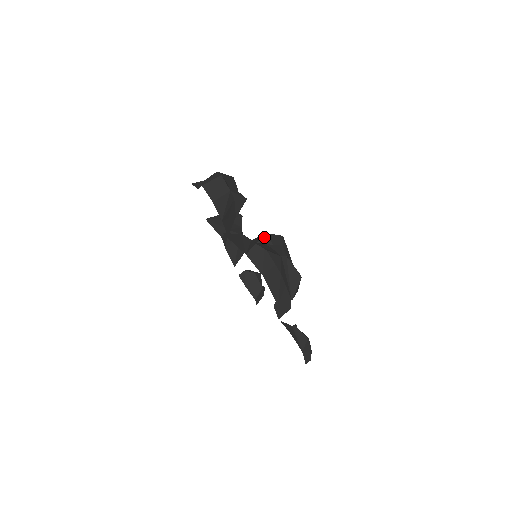
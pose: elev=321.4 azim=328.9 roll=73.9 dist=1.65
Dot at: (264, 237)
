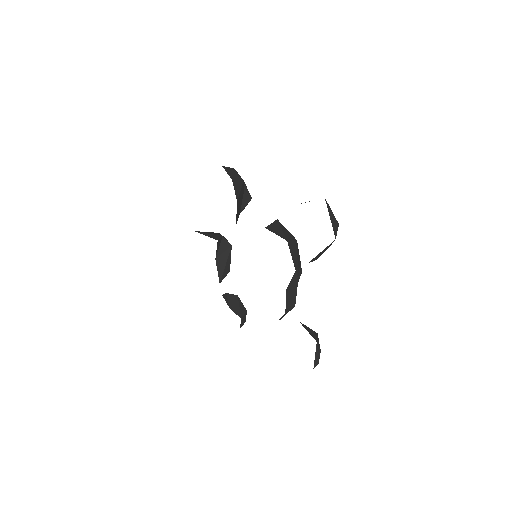
Dot at: (277, 221)
